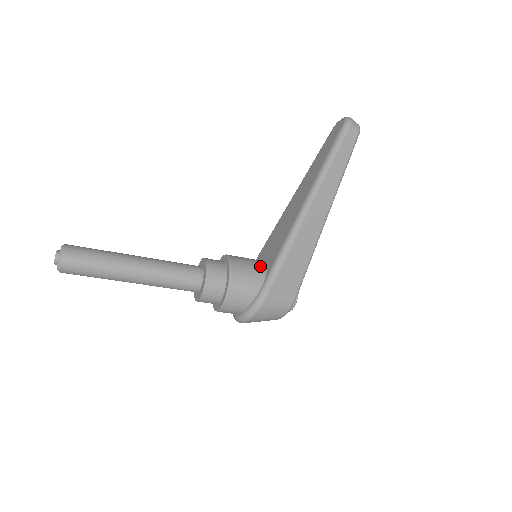
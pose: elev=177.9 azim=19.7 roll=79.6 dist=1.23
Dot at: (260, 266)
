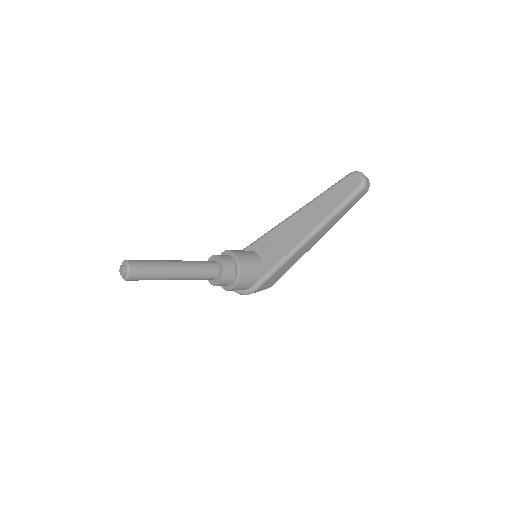
Dot at: (257, 270)
